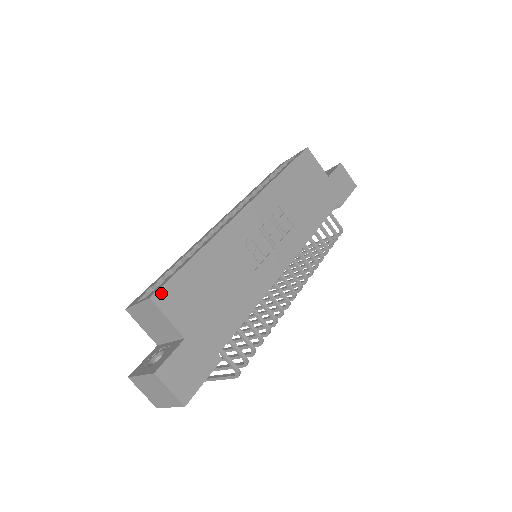
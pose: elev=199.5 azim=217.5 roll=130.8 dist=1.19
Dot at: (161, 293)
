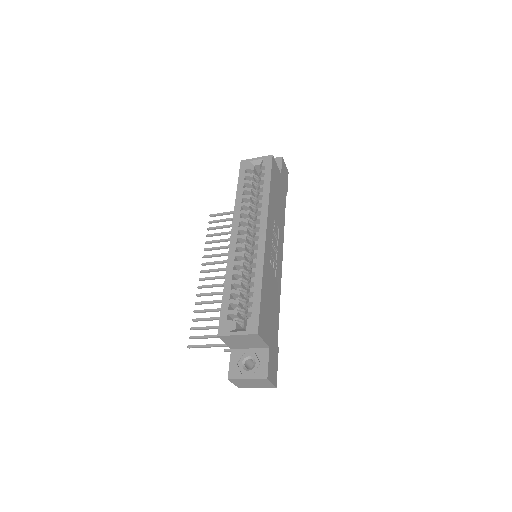
Dot at: (259, 327)
